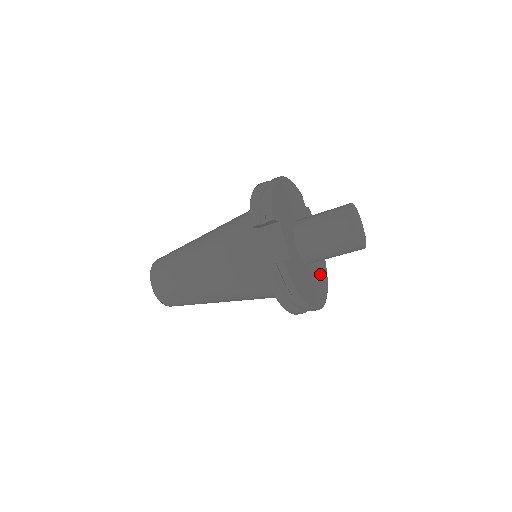
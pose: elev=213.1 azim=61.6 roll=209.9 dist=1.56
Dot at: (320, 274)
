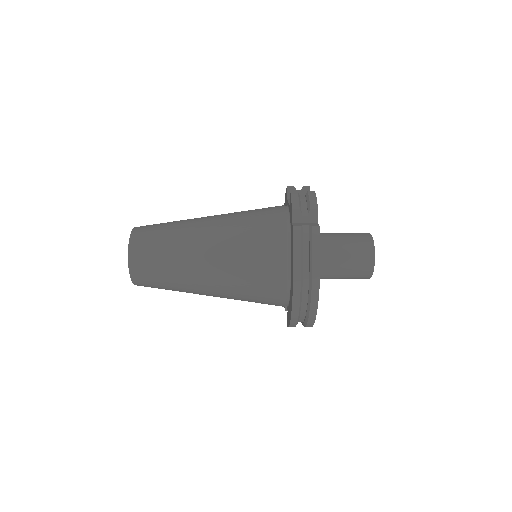
Dot at: occluded
